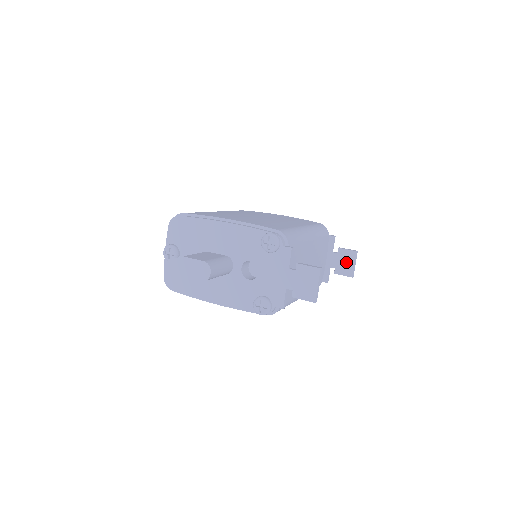
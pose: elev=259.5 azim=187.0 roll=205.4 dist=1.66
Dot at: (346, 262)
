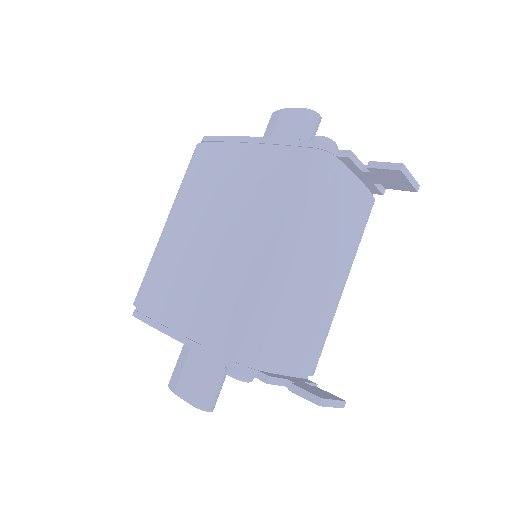
Dot at: (393, 180)
